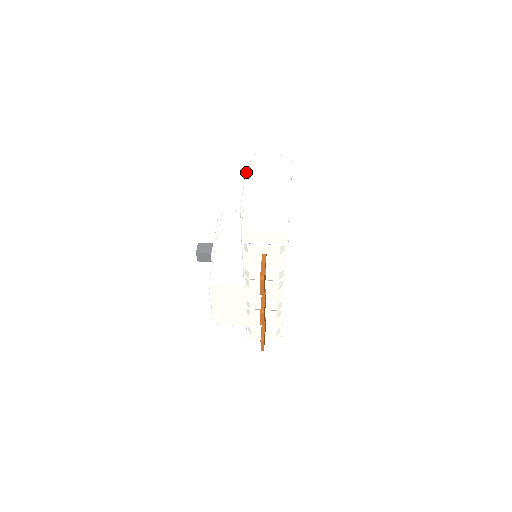
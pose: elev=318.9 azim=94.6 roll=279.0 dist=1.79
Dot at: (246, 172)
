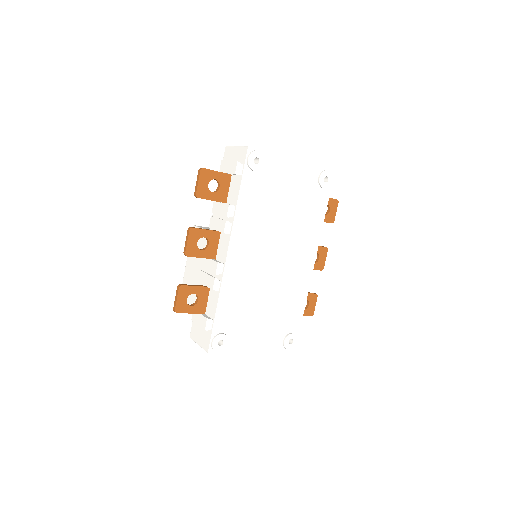
Dot at: occluded
